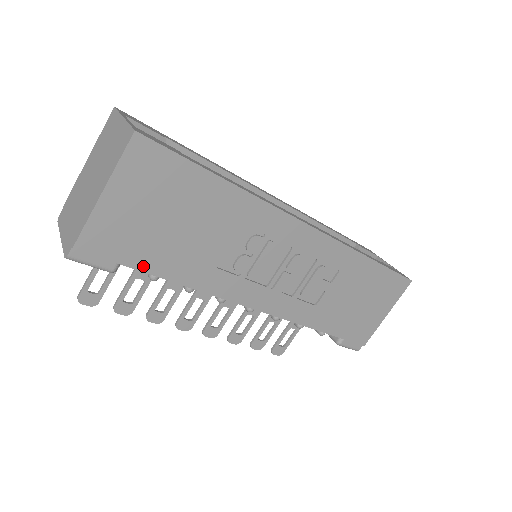
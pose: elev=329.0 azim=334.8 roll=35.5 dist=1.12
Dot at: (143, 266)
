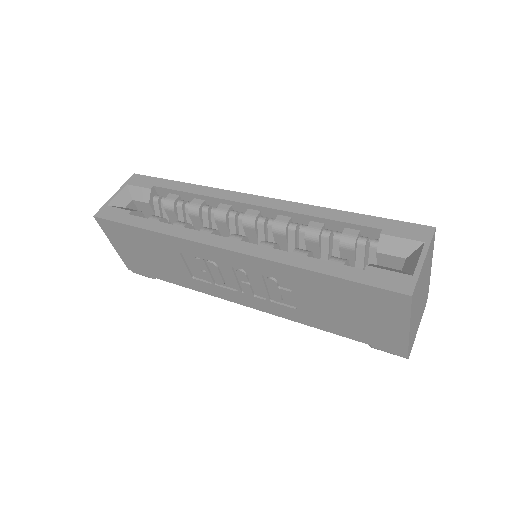
Dot at: (160, 277)
